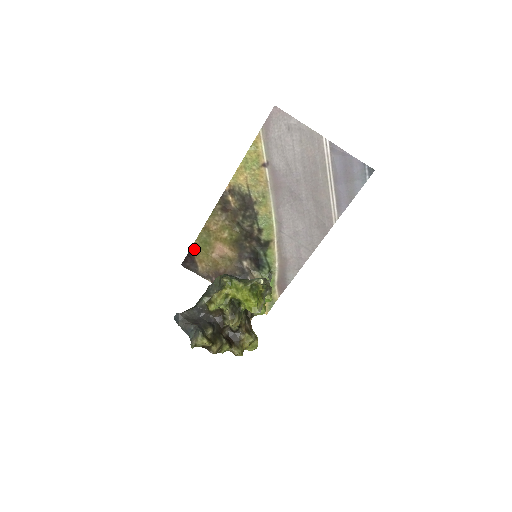
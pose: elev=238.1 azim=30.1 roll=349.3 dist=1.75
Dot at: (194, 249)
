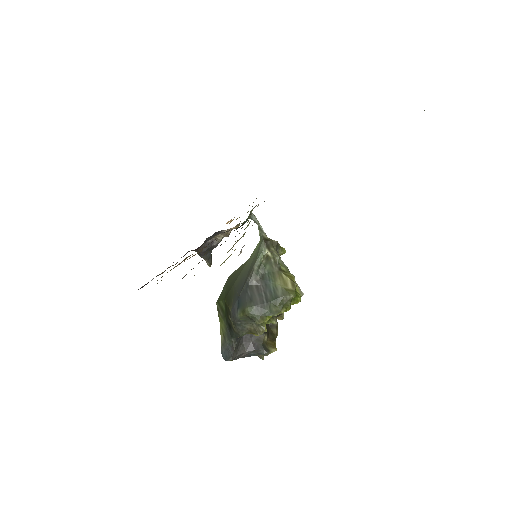
Dot at: occluded
